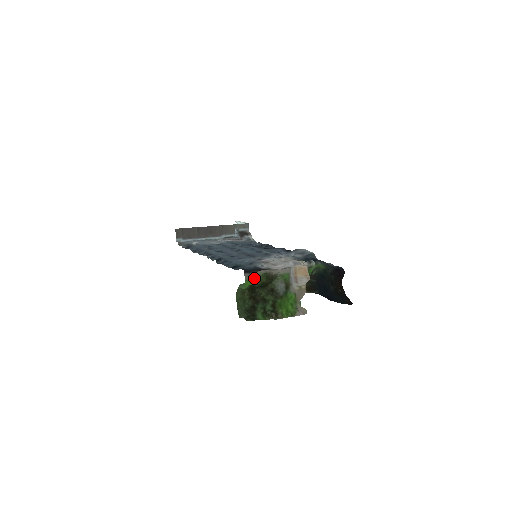
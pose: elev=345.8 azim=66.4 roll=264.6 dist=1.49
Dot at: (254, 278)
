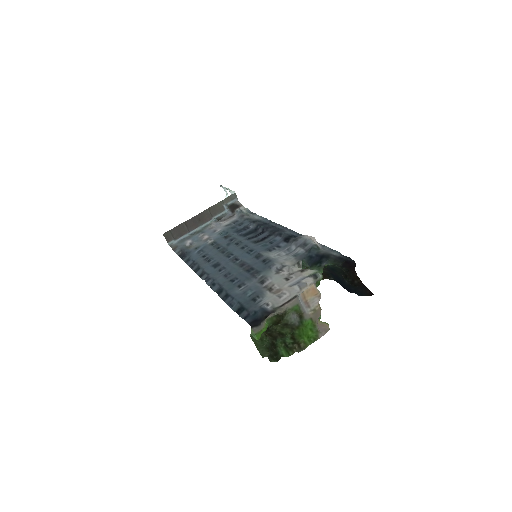
Dot at: (263, 327)
